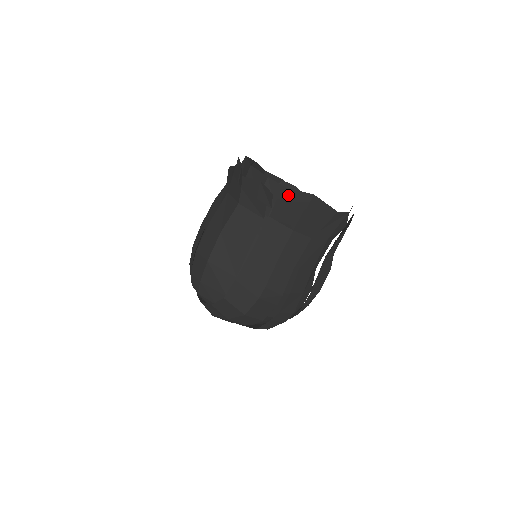
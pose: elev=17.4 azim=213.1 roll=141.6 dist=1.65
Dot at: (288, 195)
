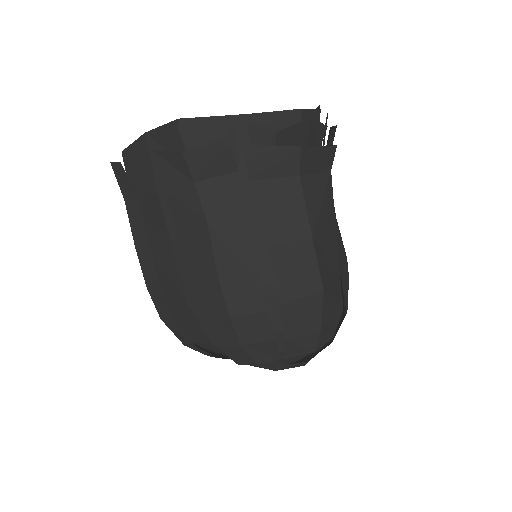
Dot at: (326, 119)
